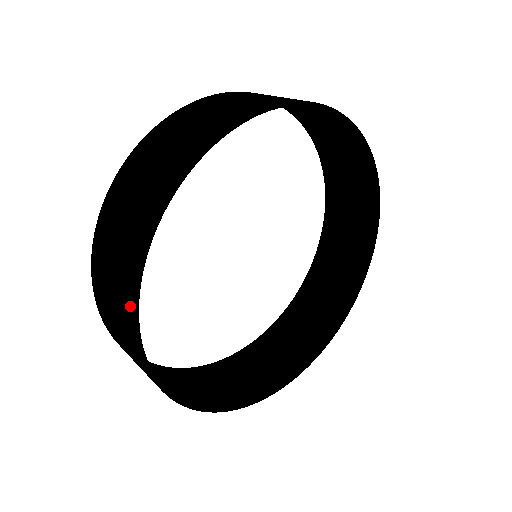
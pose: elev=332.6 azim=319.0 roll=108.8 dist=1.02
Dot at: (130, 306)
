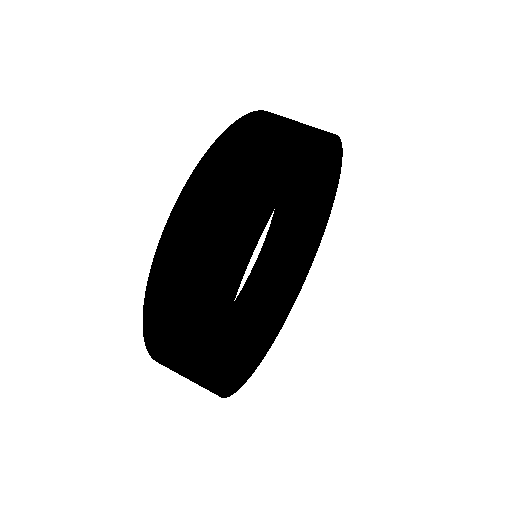
Dot at: (247, 241)
